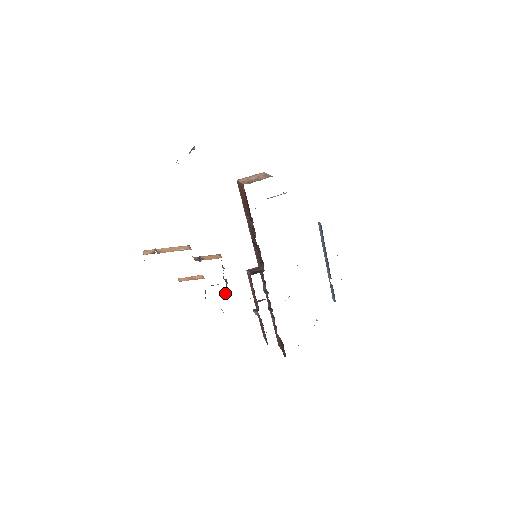
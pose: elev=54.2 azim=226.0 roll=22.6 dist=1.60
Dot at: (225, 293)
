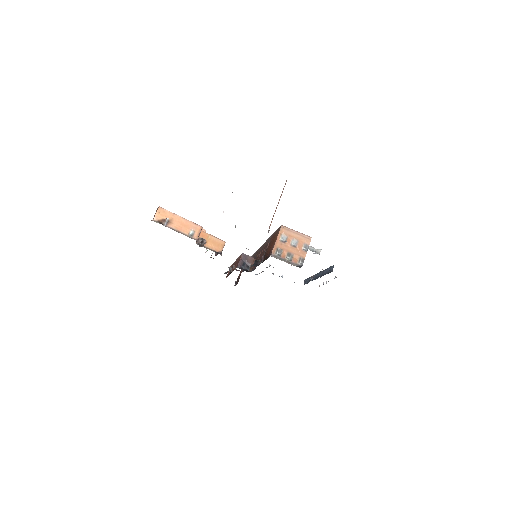
Dot at: occluded
